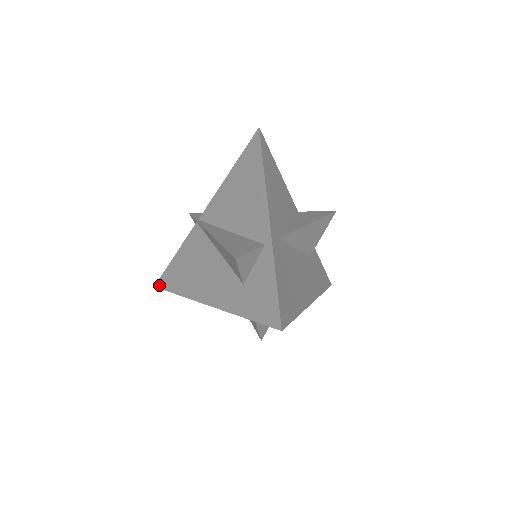
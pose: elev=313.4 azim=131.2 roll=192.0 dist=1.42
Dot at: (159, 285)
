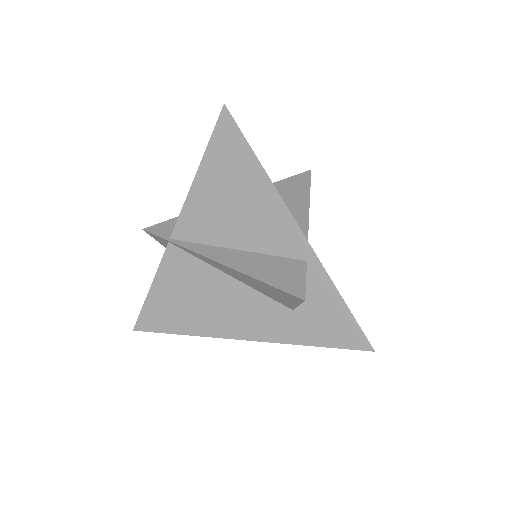
Dot at: (142, 328)
